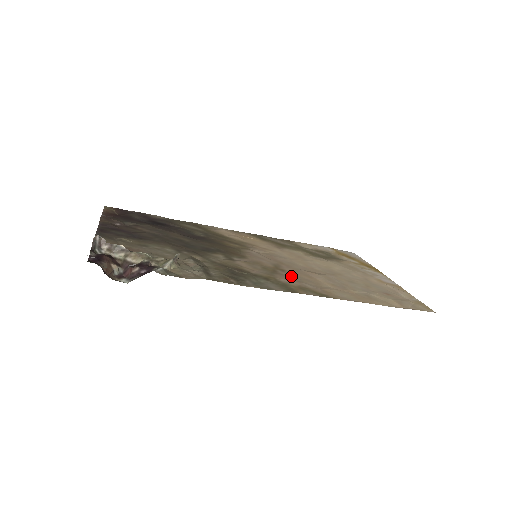
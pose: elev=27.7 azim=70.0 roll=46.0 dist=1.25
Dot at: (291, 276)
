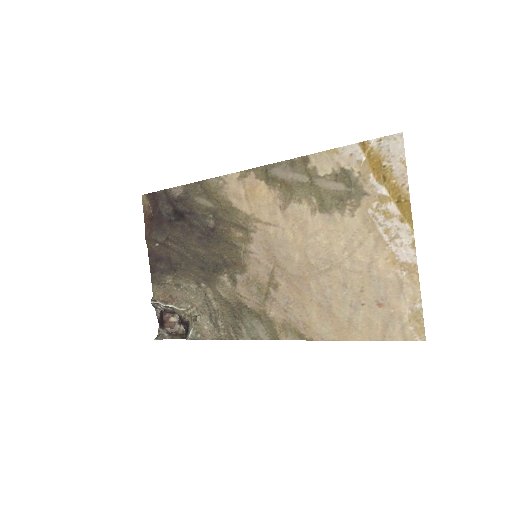
Dot at: (280, 300)
